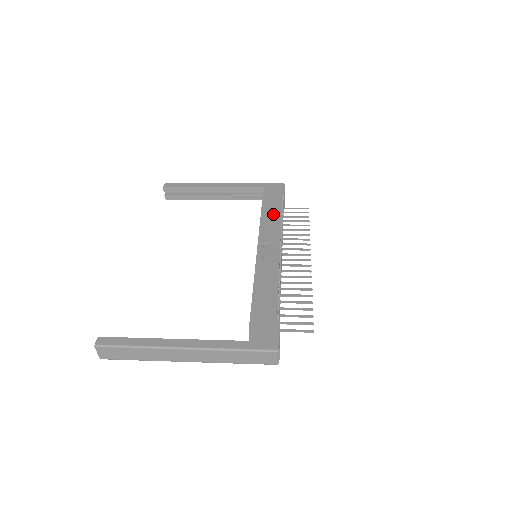
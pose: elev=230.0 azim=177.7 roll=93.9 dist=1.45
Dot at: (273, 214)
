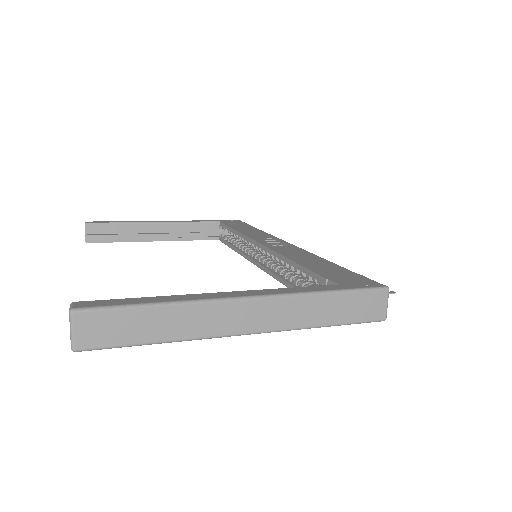
Dot at: (250, 230)
